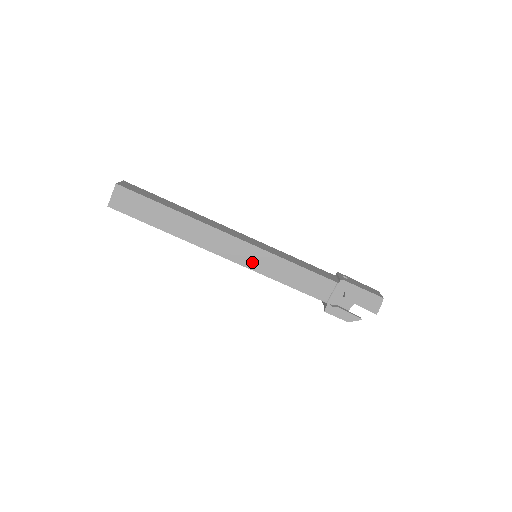
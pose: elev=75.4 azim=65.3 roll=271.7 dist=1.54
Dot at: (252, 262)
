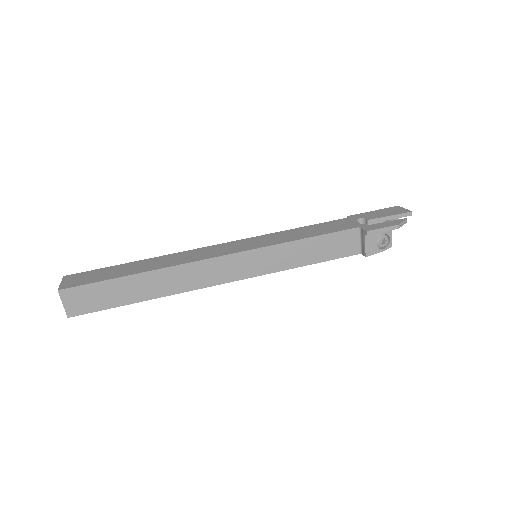
Dot at: (252, 245)
